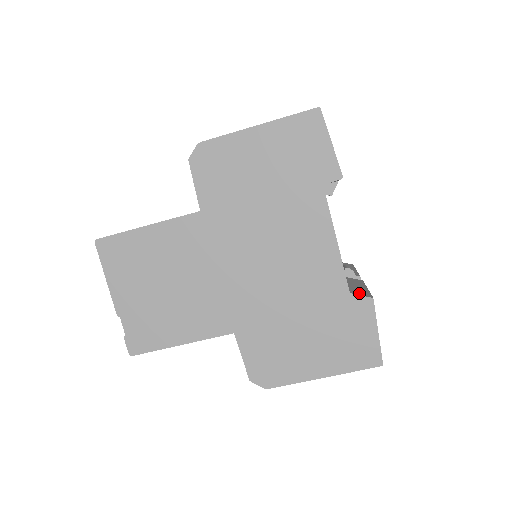
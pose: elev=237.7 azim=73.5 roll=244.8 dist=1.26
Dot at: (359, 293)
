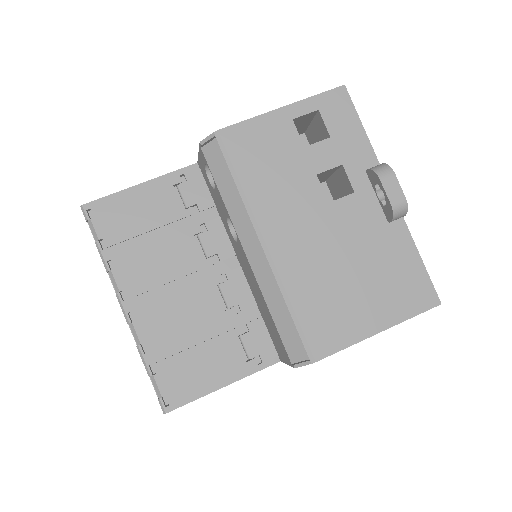
Dot at: occluded
